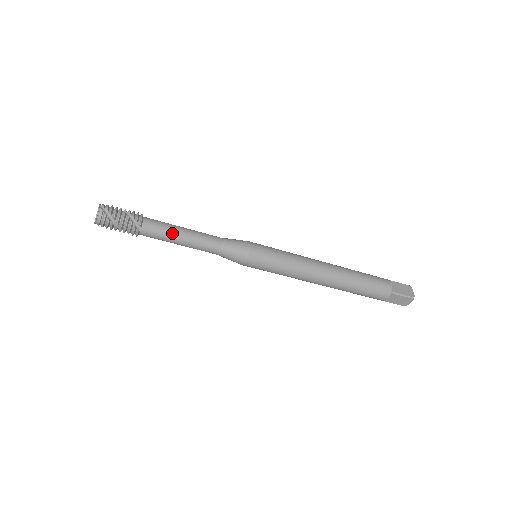
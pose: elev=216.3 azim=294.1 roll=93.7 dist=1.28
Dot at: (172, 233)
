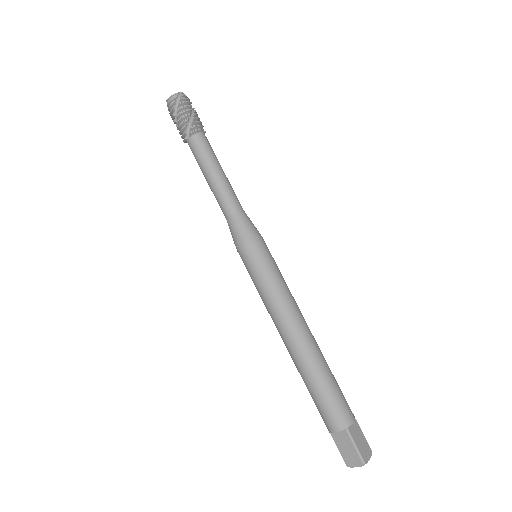
Dot at: (218, 162)
